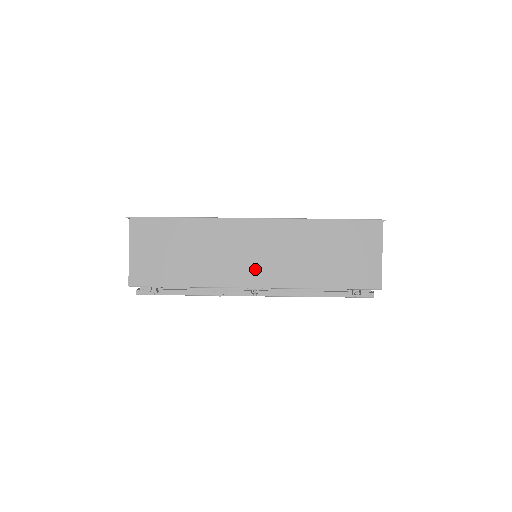
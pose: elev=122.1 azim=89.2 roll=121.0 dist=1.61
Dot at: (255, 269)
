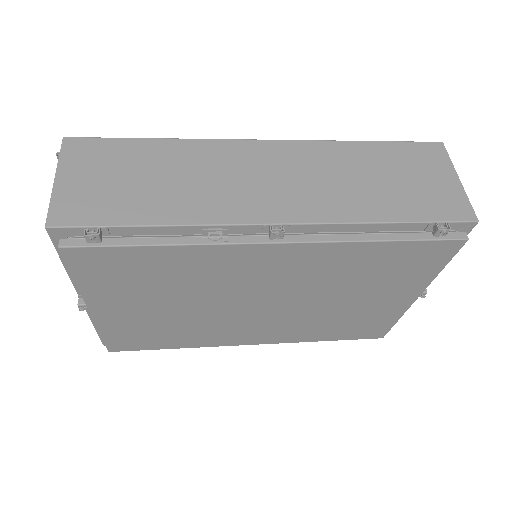
Dot at: (272, 199)
